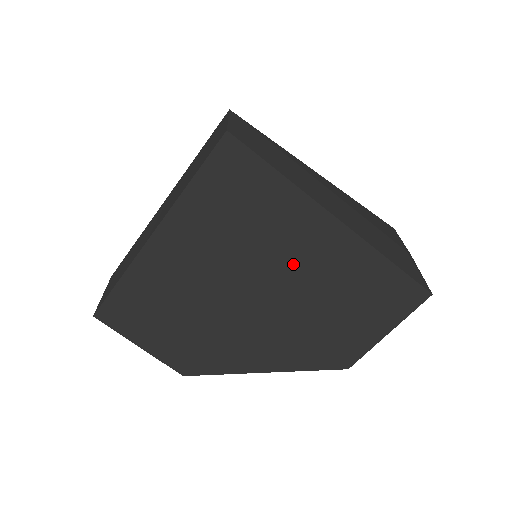
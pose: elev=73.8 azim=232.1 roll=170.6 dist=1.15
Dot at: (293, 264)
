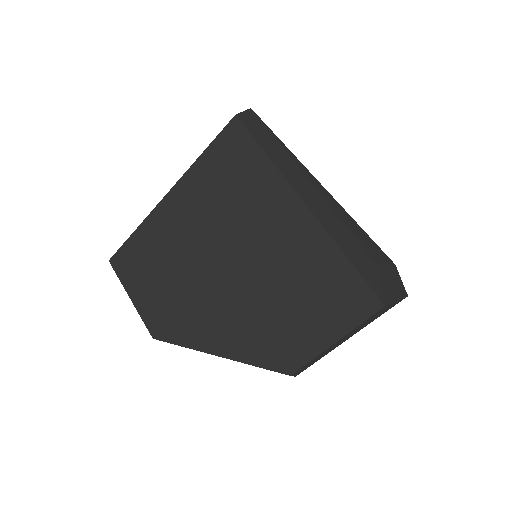
Dot at: (261, 243)
